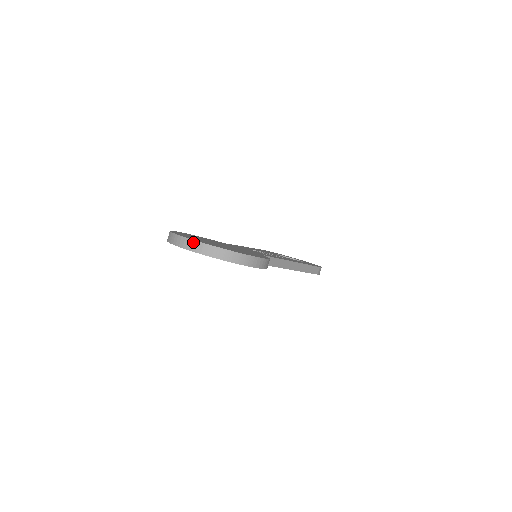
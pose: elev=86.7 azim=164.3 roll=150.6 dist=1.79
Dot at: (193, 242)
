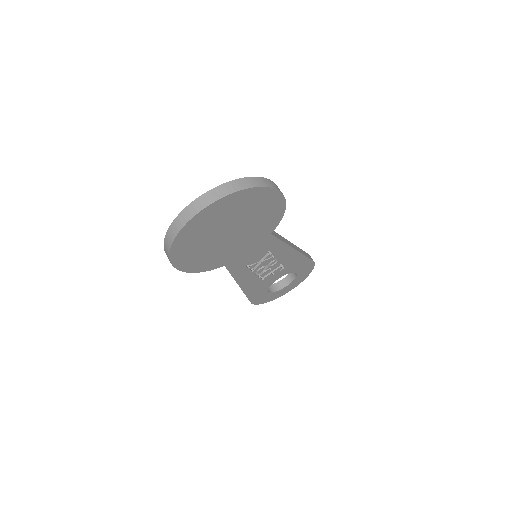
Dot at: (204, 196)
